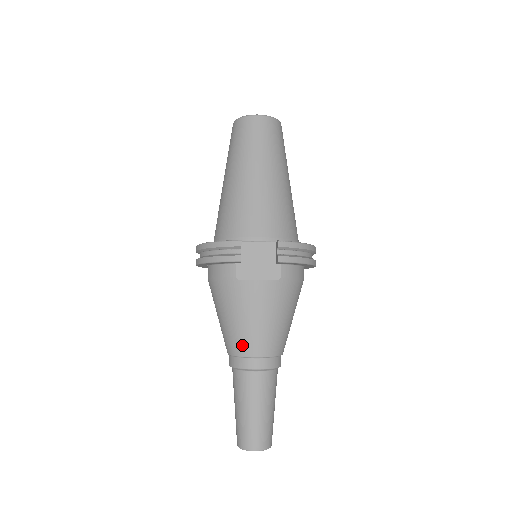
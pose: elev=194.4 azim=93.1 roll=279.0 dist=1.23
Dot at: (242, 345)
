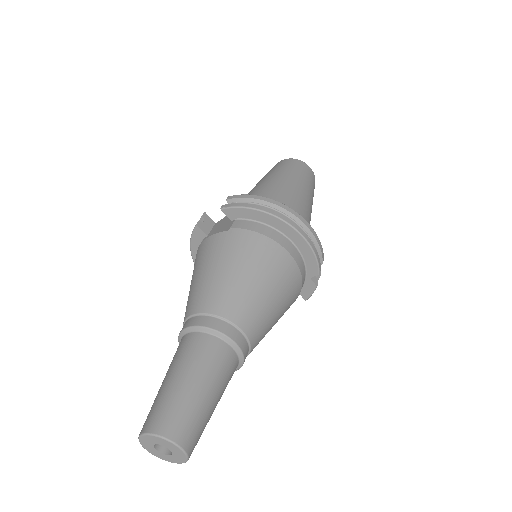
Dot at: (186, 309)
